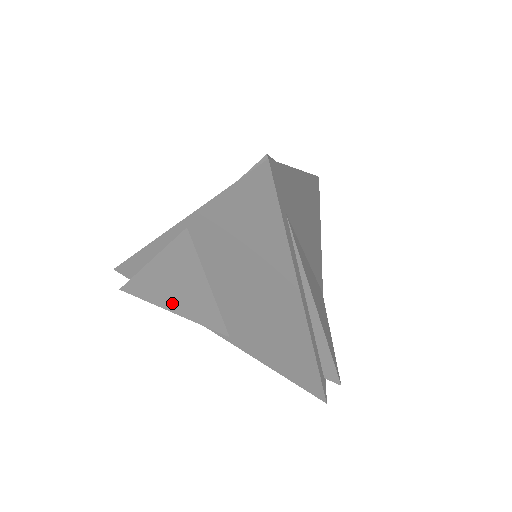
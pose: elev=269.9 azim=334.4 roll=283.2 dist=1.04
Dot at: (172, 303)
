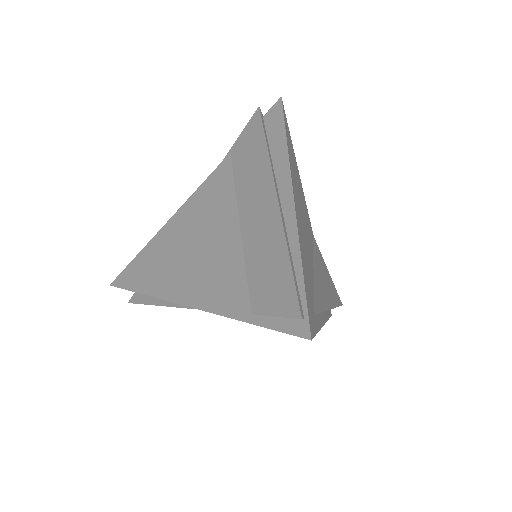
Dot at: occluded
